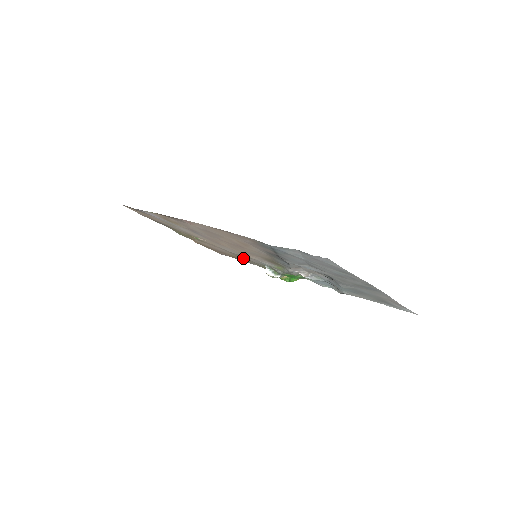
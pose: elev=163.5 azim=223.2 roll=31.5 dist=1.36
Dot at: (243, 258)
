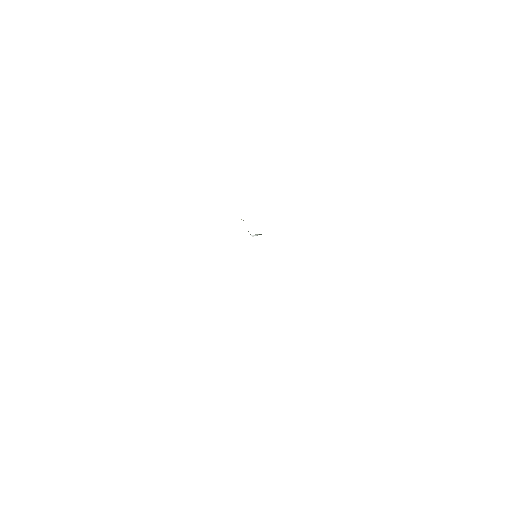
Dot at: occluded
